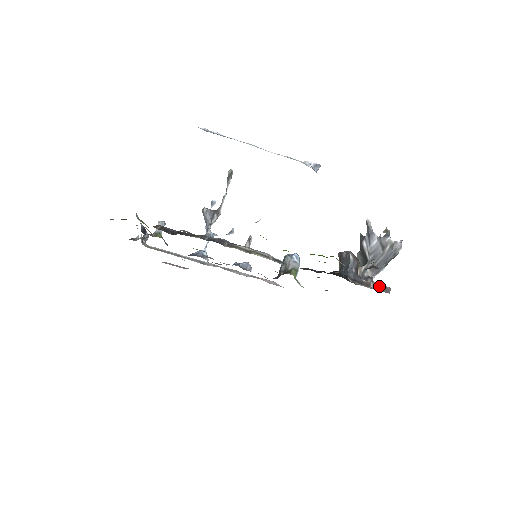
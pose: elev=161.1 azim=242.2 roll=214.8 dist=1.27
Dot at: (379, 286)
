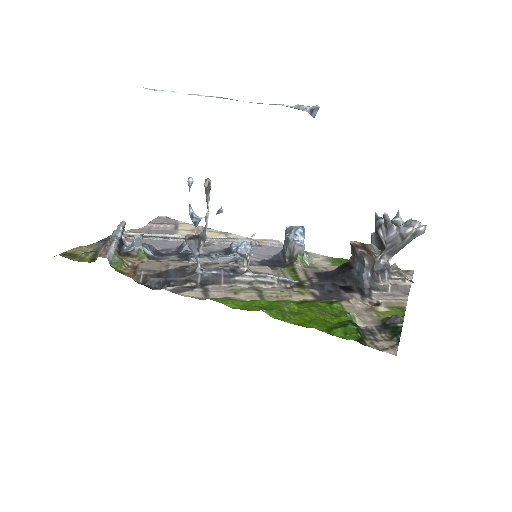
Dot at: (398, 287)
